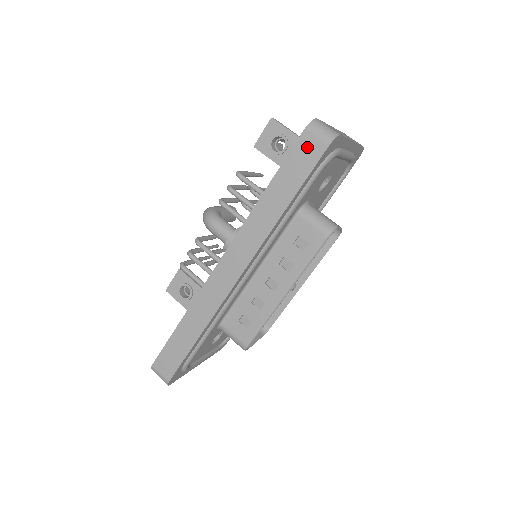
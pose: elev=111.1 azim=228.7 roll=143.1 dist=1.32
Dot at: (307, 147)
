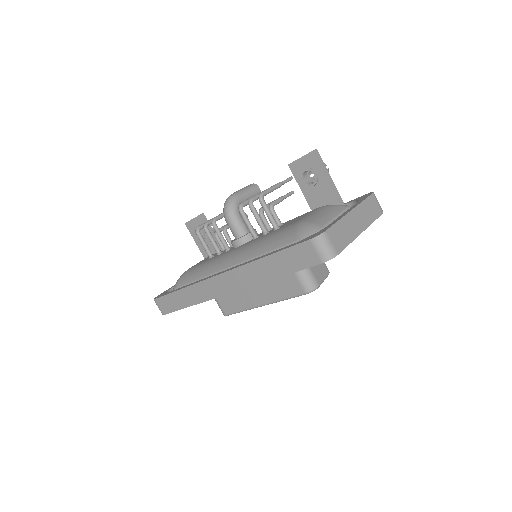
Dot at: (306, 253)
